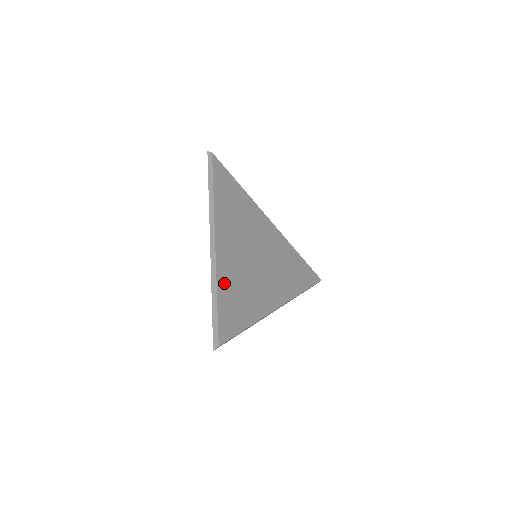
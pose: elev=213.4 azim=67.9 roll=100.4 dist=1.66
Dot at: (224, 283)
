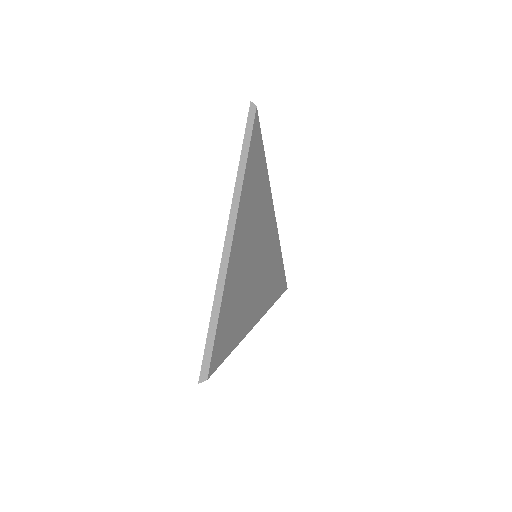
Dot at: (228, 292)
